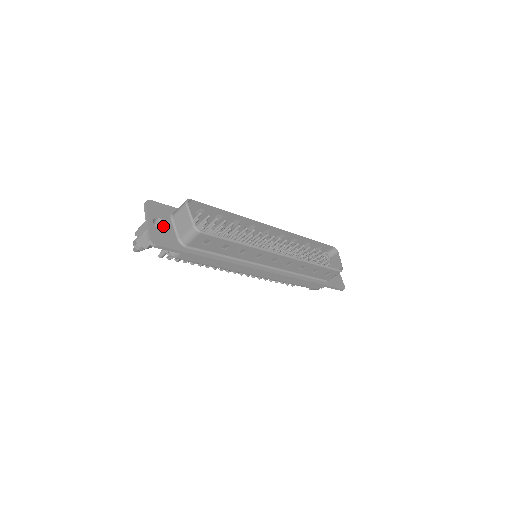
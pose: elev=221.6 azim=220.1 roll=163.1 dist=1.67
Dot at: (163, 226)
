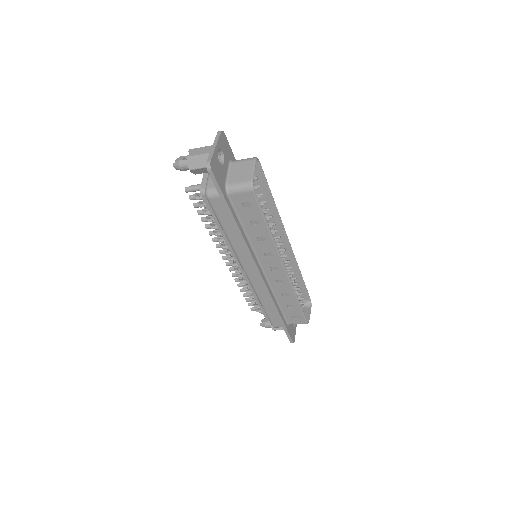
Dot at: (221, 162)
